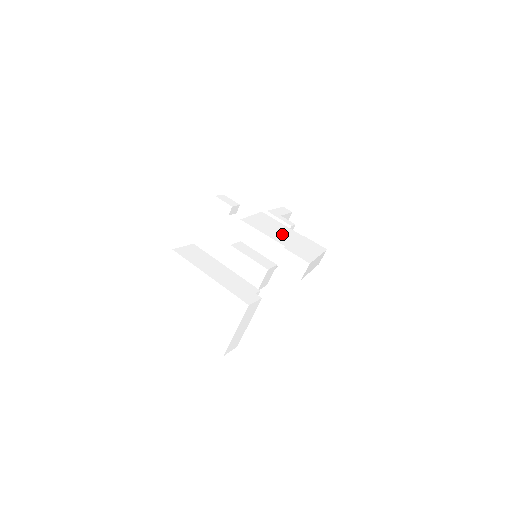
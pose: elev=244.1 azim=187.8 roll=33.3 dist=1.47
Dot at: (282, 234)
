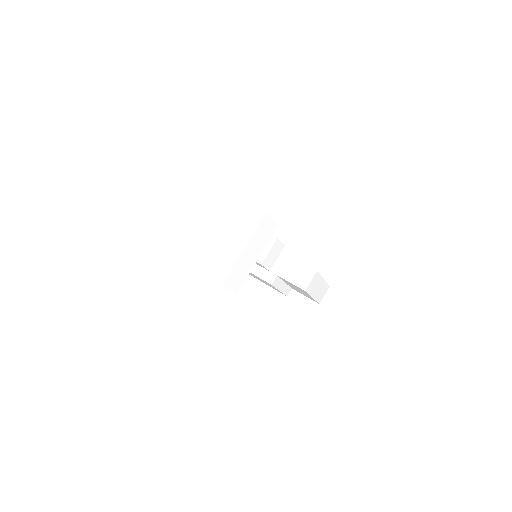
Dot at: occluded
